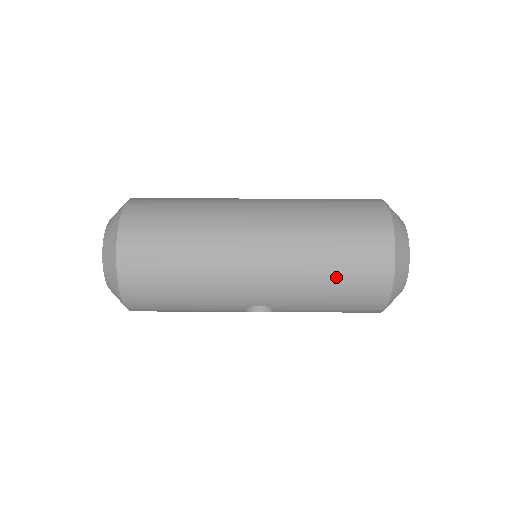
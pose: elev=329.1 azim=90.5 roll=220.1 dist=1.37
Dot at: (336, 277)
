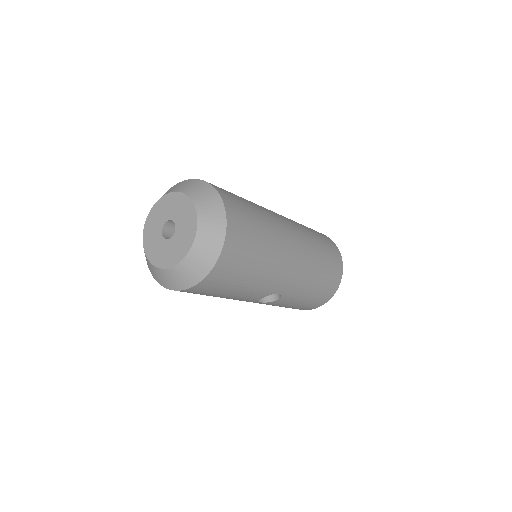
Dot at: (323, 276)
